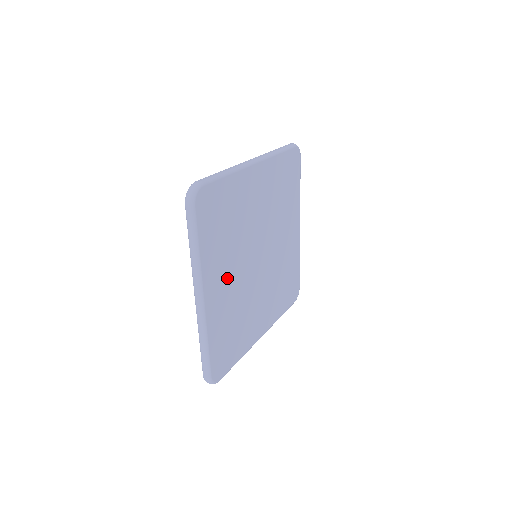
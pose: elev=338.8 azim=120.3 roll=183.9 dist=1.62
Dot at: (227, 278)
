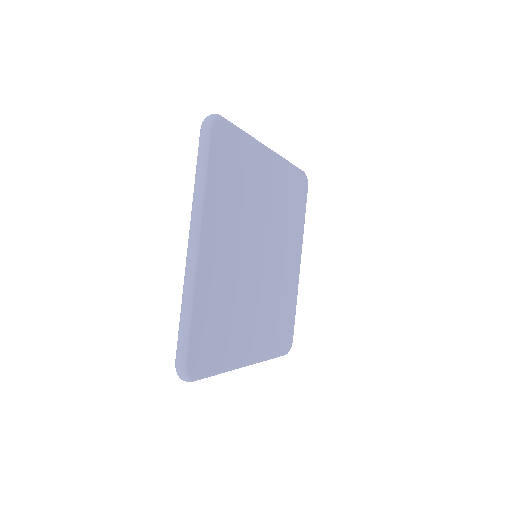
Dot at: (226, 246)
